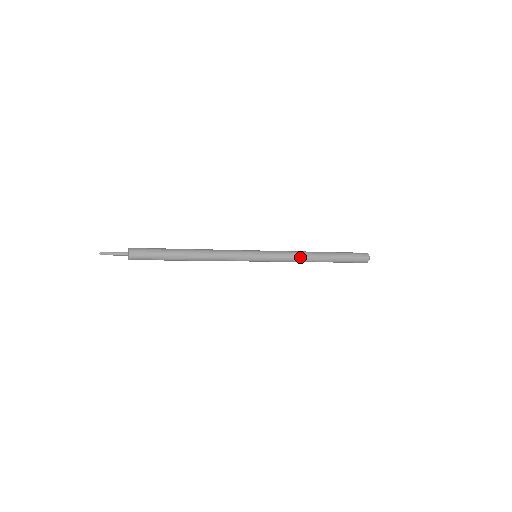
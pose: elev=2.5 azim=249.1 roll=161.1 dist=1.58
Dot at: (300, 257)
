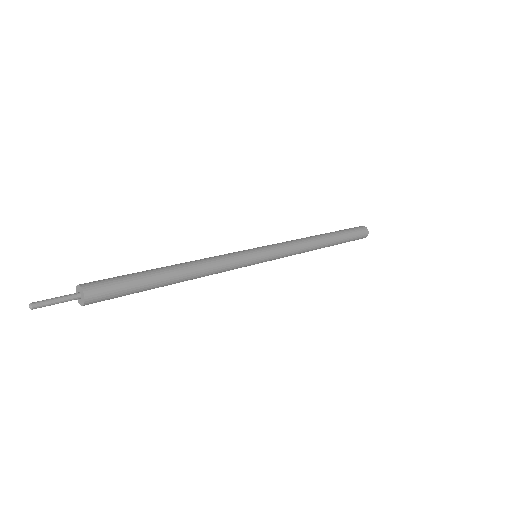
Dot at: (304, 242)
